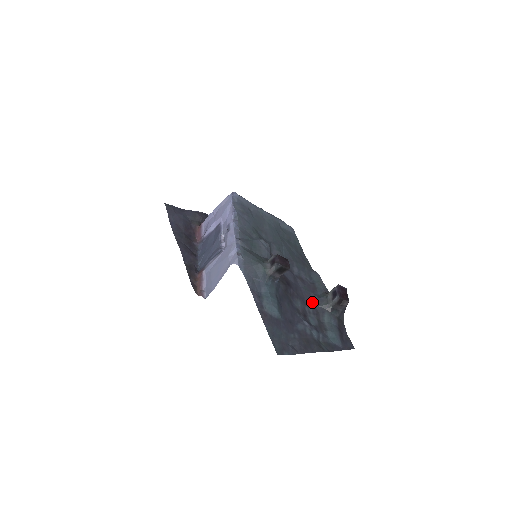
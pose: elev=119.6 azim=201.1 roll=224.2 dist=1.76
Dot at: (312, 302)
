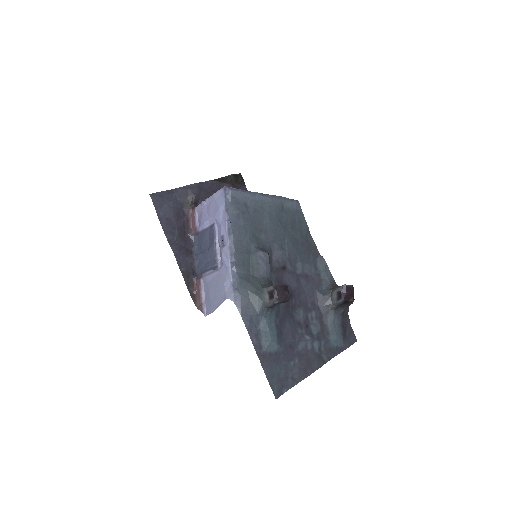
Dot at: (316, 302)
